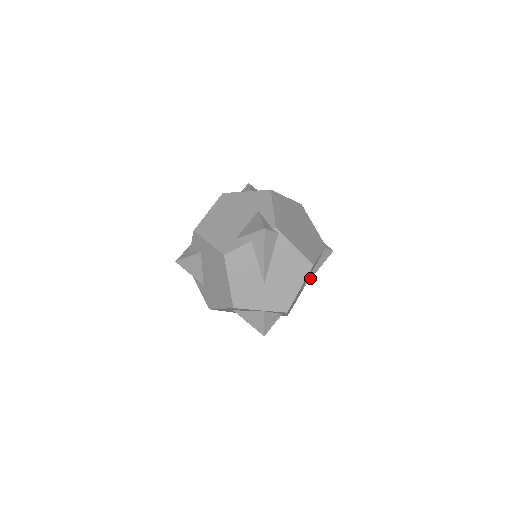
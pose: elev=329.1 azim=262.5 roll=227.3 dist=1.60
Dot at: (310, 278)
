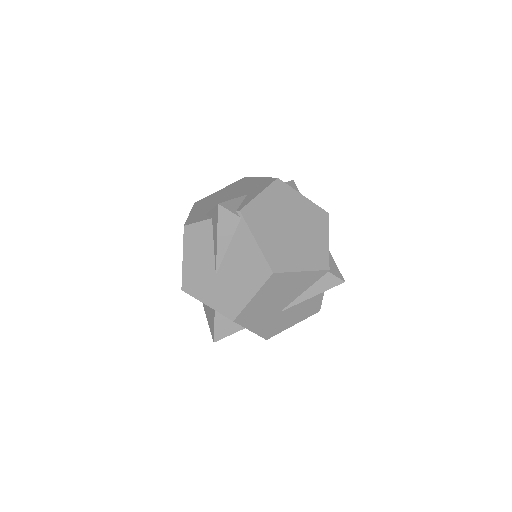
Dot at: (298, 302)
